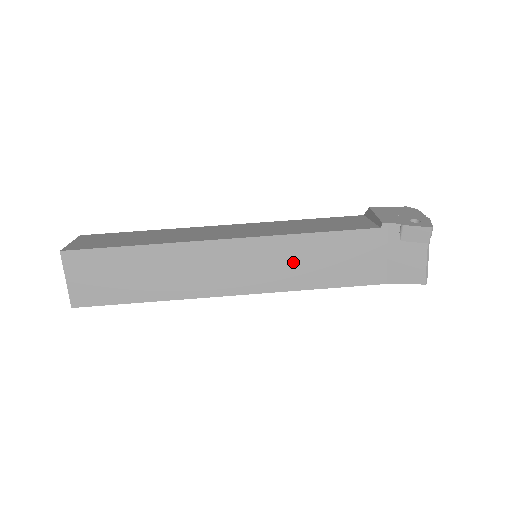
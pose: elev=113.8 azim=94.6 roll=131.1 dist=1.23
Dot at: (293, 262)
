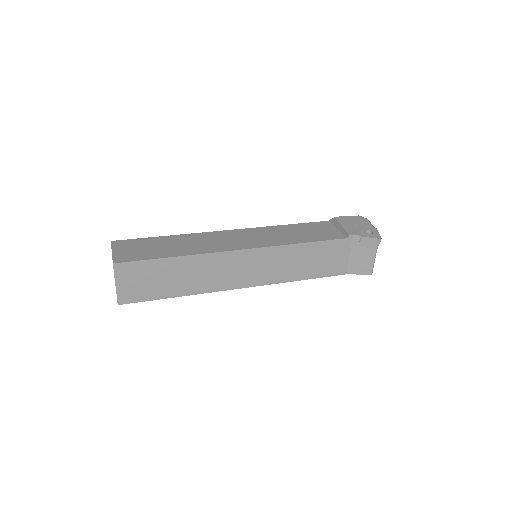
Dot at: (287, 263)
